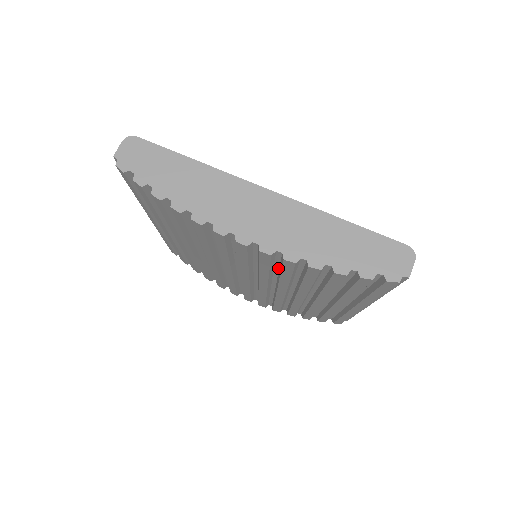
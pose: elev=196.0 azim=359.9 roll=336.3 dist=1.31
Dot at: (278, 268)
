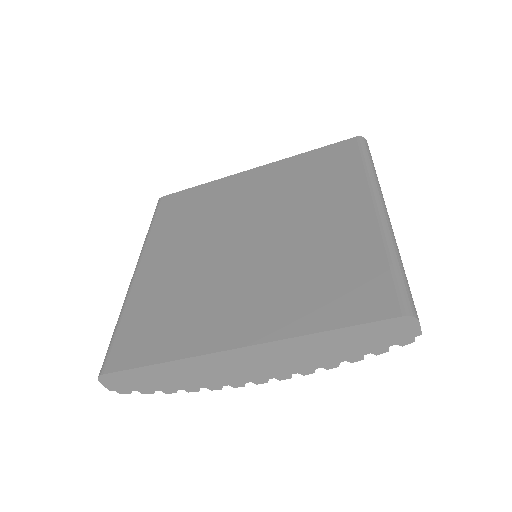
Dot at: occluded
